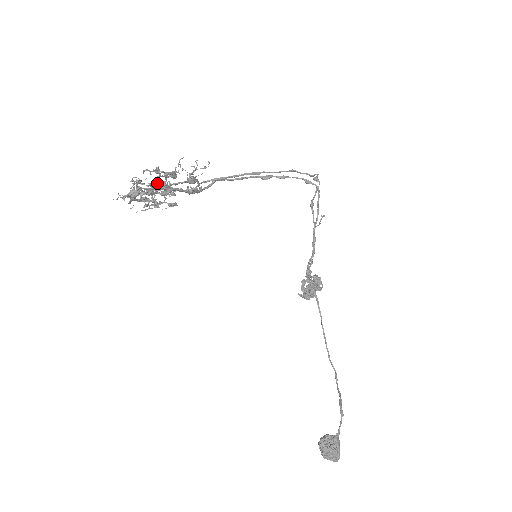
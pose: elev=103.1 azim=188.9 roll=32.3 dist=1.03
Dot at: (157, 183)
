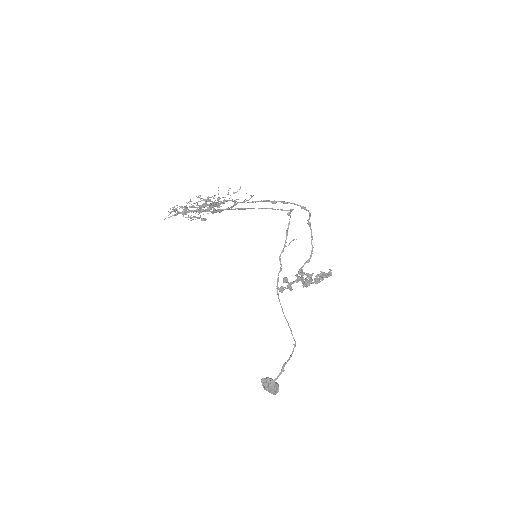
Dot at: (188, 210)
